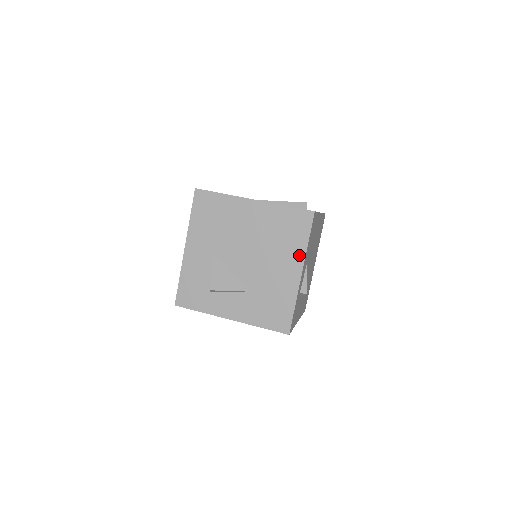
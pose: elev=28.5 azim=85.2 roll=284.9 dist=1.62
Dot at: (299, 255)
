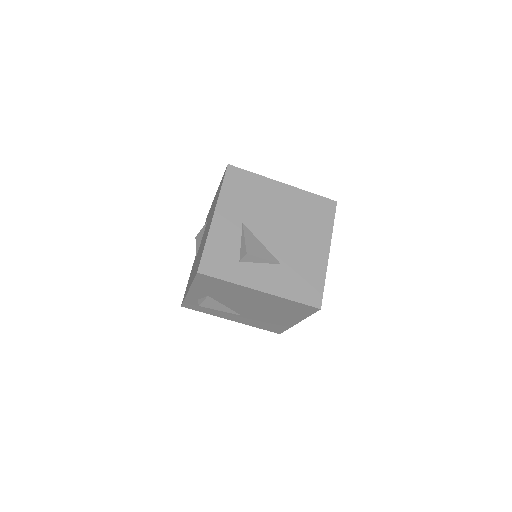
Dot at: (326, 235)
